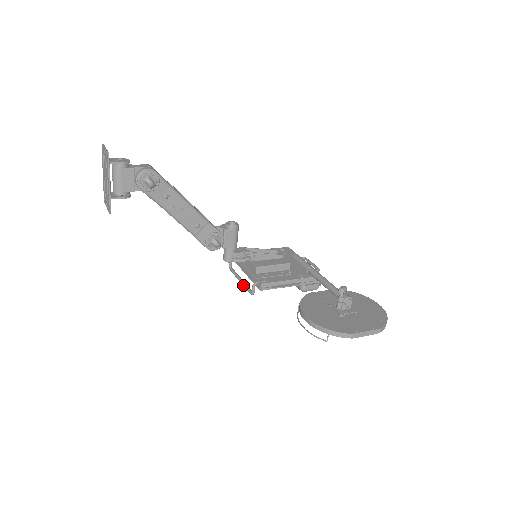
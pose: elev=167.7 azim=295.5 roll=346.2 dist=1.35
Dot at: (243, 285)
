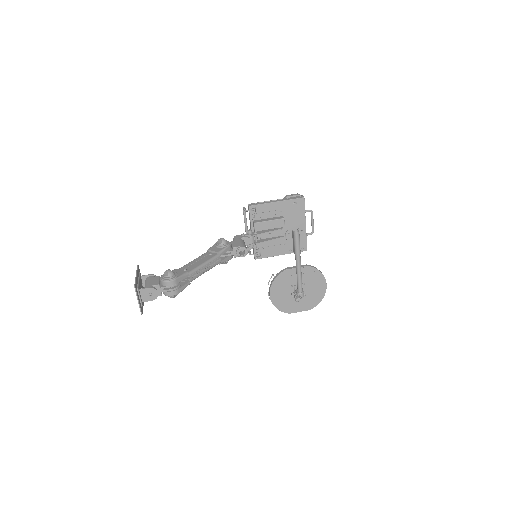
Dot at: occluded
